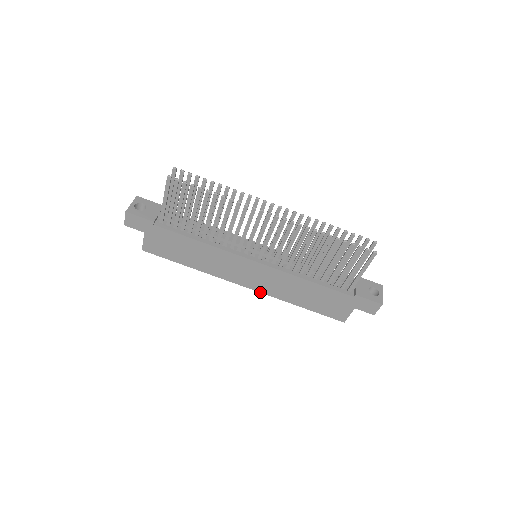
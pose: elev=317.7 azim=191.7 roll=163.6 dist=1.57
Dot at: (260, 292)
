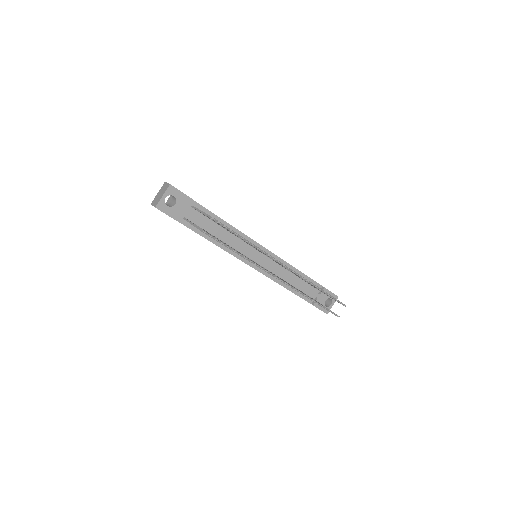
Dot at: occluded
